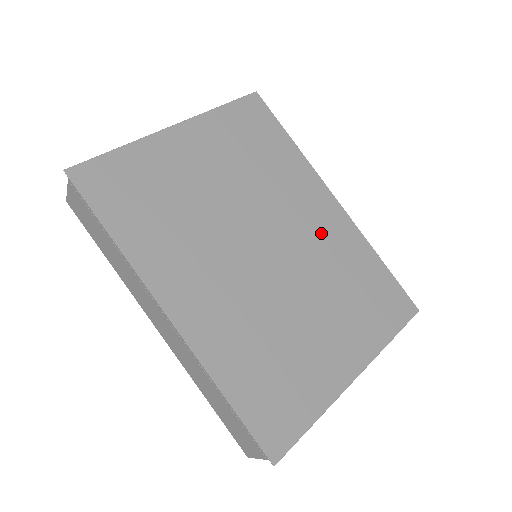
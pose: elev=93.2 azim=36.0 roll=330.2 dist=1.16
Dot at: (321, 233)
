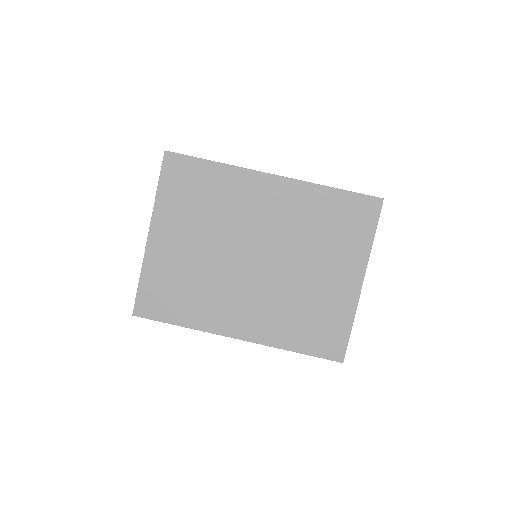
Dot at: (281, 212)
